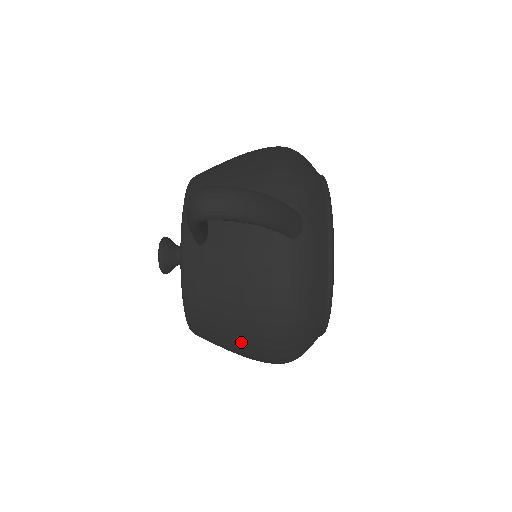
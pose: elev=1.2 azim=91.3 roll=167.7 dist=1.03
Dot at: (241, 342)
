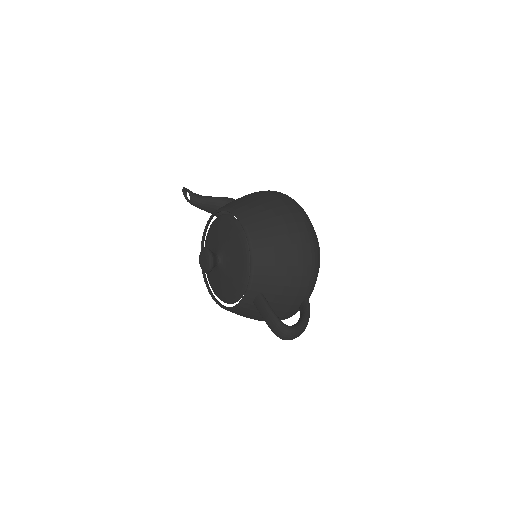
Dot at: occluded
